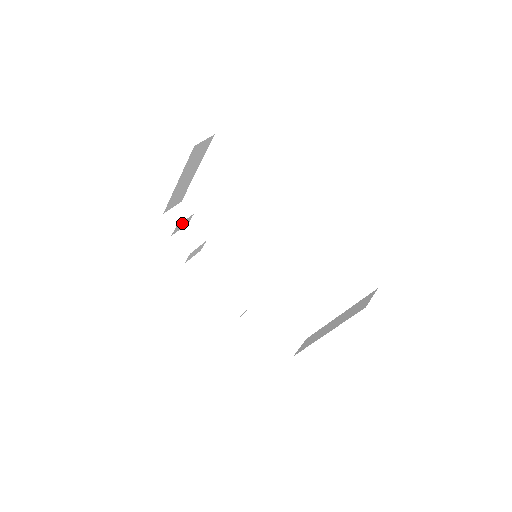
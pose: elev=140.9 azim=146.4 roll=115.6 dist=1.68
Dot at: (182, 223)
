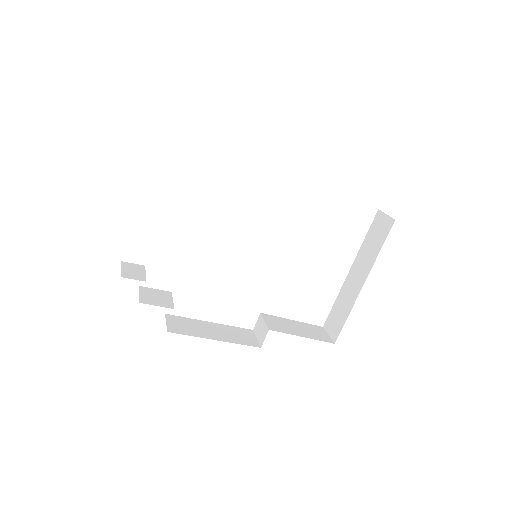
Dot at: occluded
